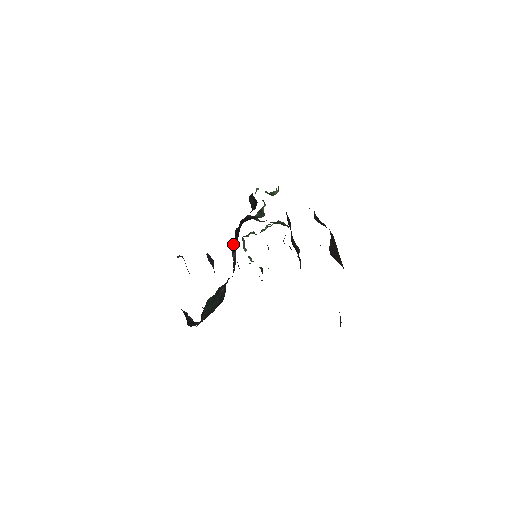
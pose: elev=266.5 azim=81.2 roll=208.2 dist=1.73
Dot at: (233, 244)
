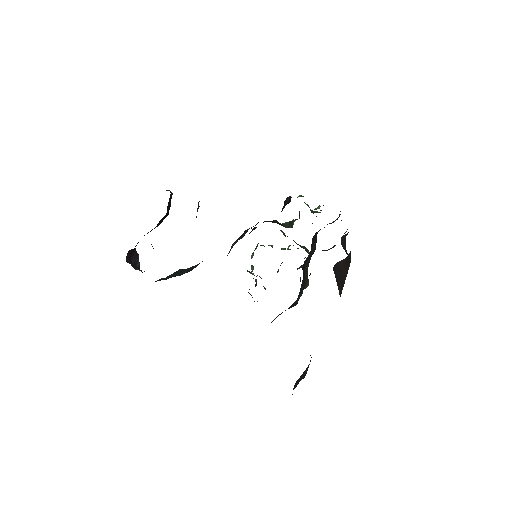
Dot at: (241, 235)
